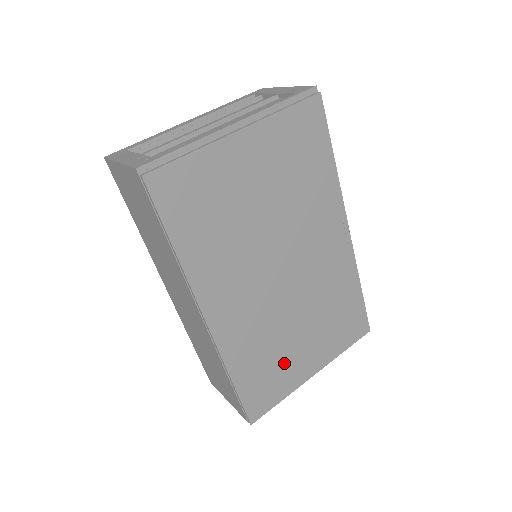
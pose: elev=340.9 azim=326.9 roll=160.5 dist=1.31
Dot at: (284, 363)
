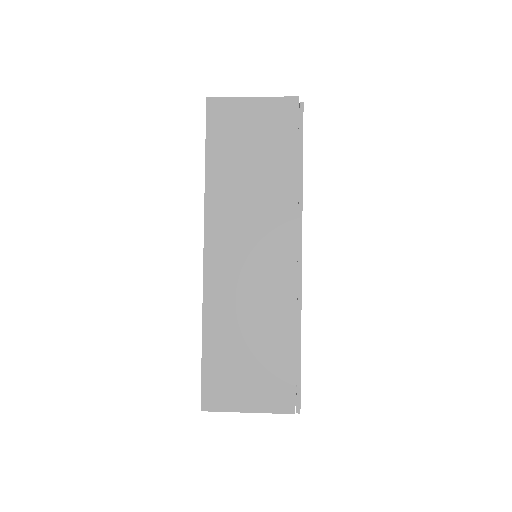
Dot at: occluded
